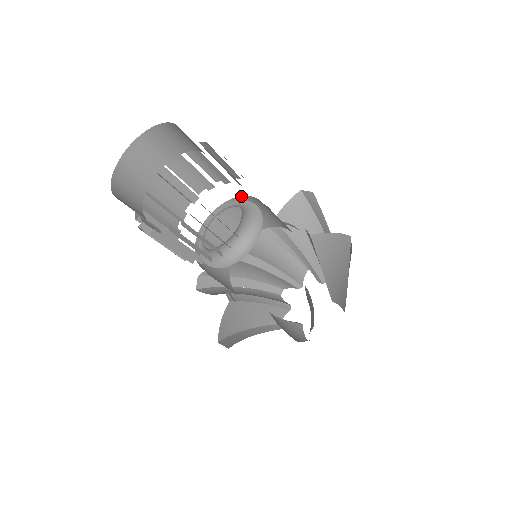
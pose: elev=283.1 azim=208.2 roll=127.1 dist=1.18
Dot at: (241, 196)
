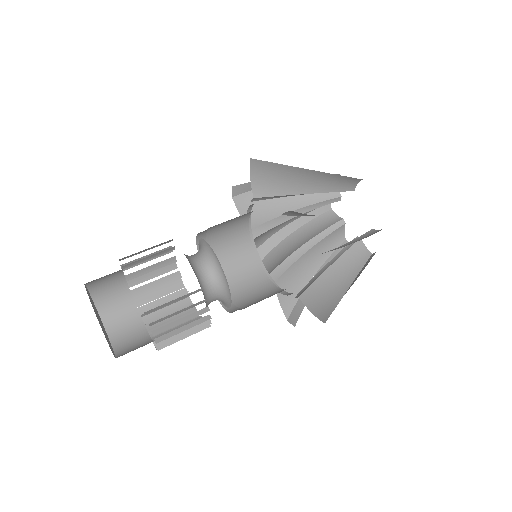
Dot at: occluded
